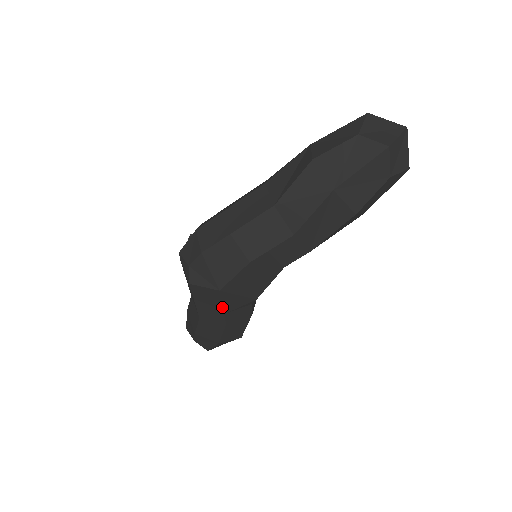
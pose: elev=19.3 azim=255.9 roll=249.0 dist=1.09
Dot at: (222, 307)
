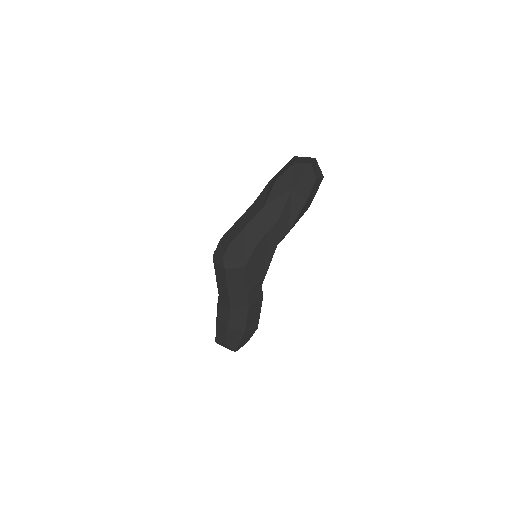
Dot at: (246, 285)
